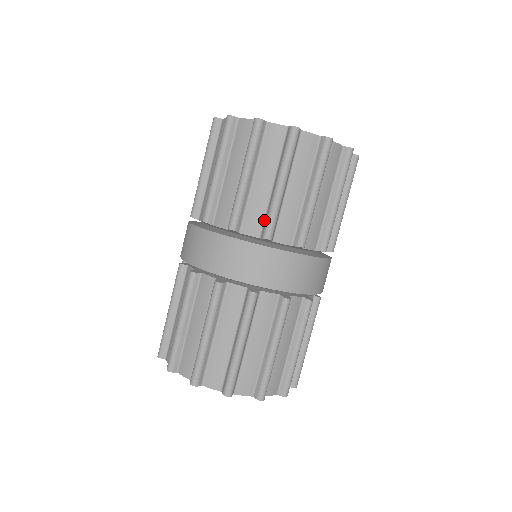
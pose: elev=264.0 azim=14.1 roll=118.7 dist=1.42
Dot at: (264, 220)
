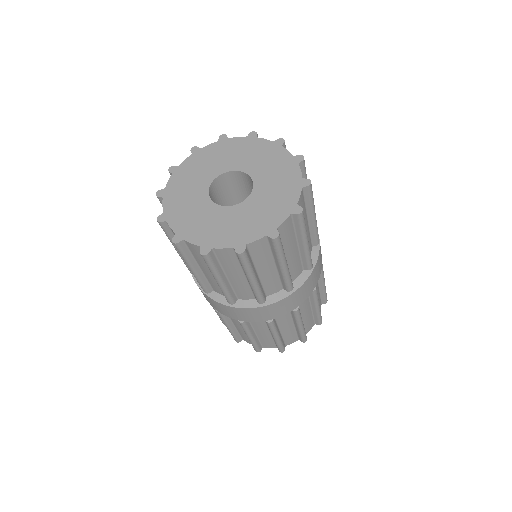
Dot at: occluded
